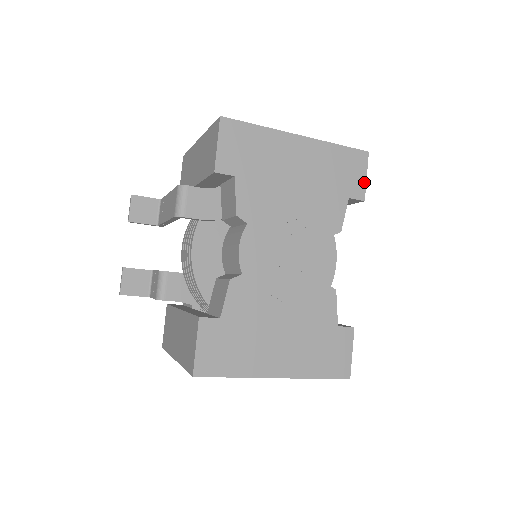
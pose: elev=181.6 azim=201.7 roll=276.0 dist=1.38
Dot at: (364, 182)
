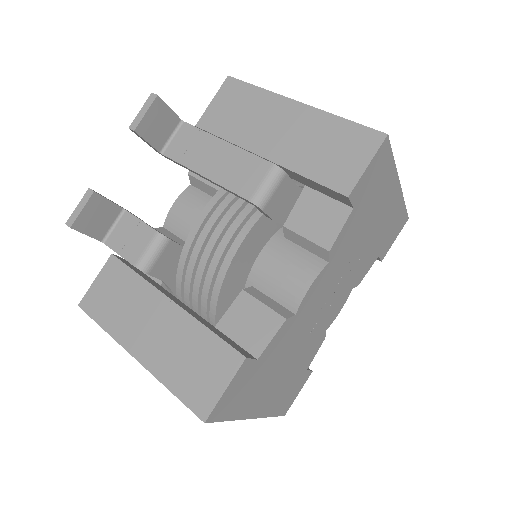
Dot at: (391, 244)
